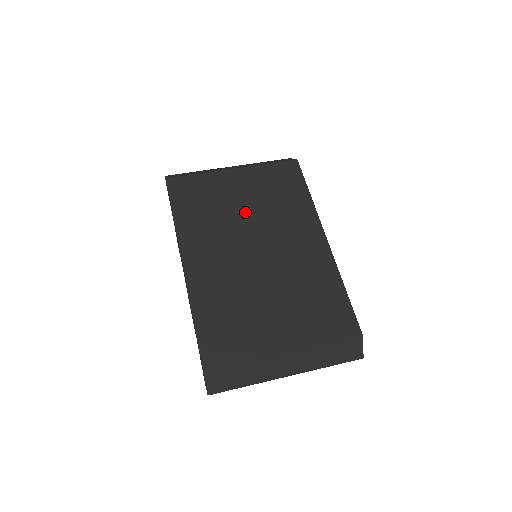
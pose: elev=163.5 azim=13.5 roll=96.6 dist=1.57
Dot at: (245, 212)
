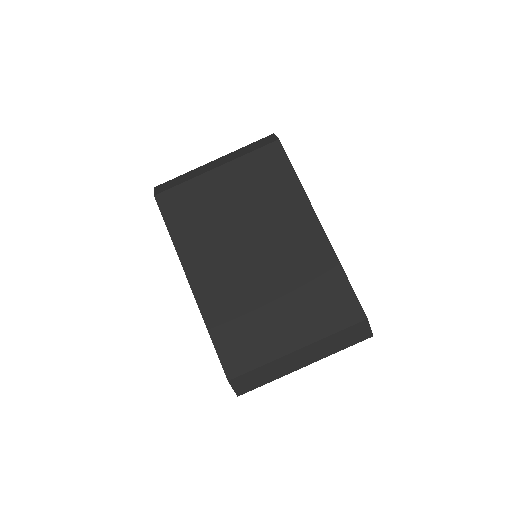
Dot at: (236, 214)
